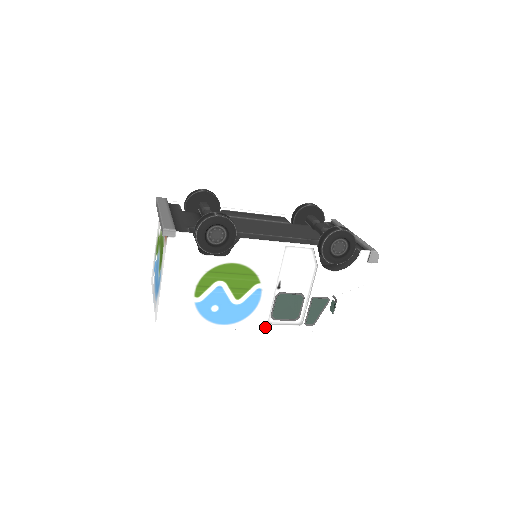
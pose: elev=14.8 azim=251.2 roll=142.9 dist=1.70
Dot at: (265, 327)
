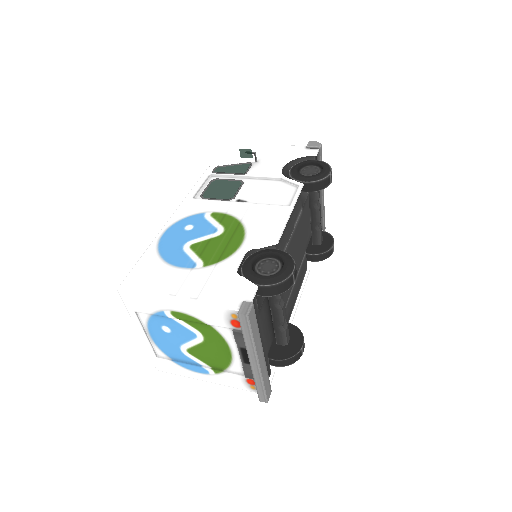
Dot at: occluded
